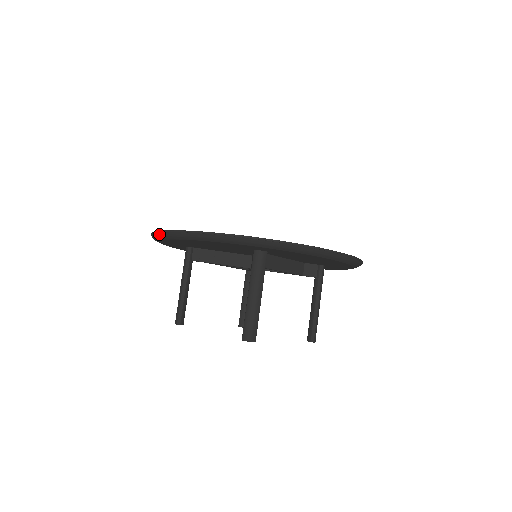
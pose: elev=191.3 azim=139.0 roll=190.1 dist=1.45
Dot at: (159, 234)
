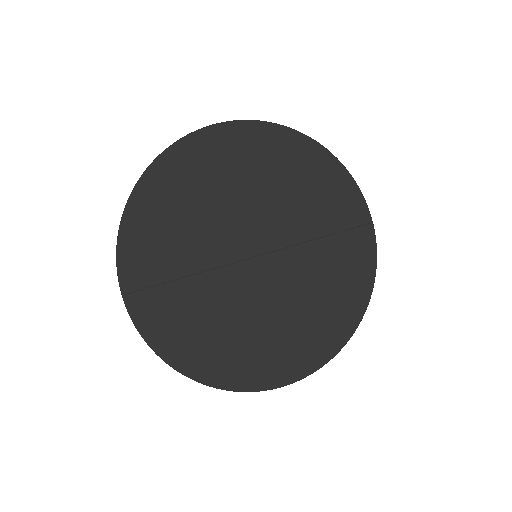
Dot at: (118, 256)
